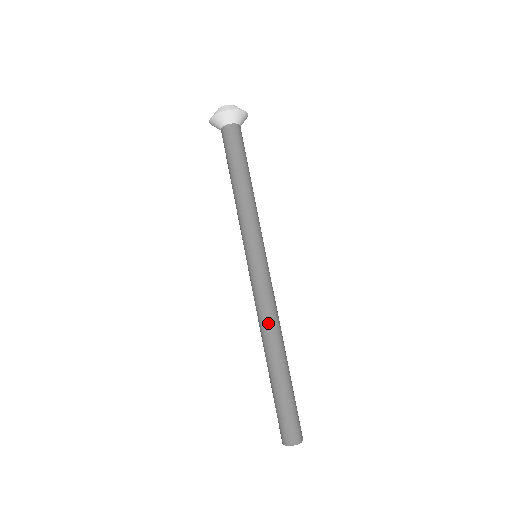
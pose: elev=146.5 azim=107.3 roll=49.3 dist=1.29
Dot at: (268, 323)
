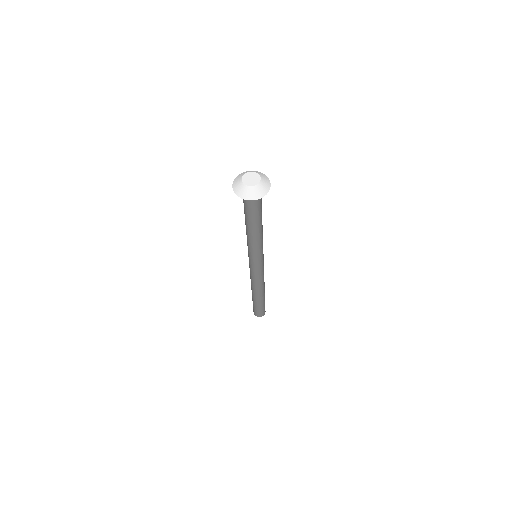
Dot at: (262, 284)
